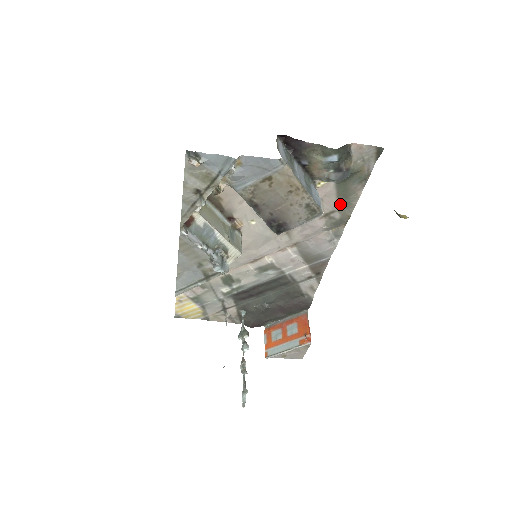
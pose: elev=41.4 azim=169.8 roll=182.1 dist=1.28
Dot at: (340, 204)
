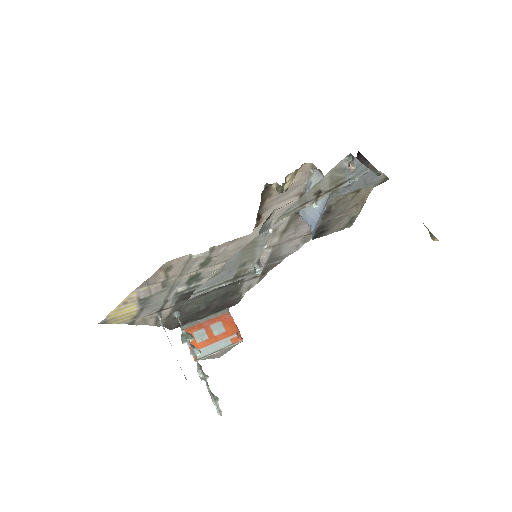
Dot at: occluded
